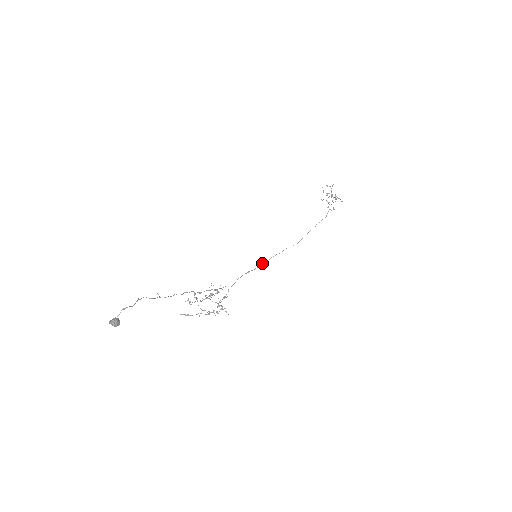
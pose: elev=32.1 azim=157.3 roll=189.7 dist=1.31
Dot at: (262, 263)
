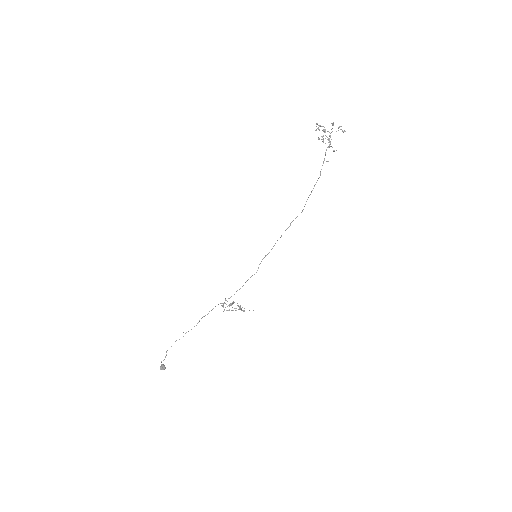
Dot at: occluded
